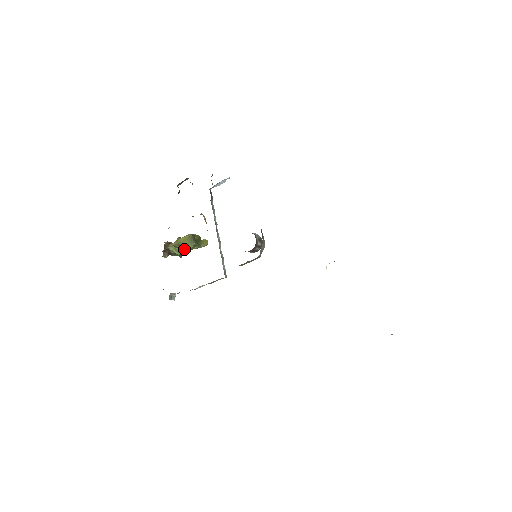
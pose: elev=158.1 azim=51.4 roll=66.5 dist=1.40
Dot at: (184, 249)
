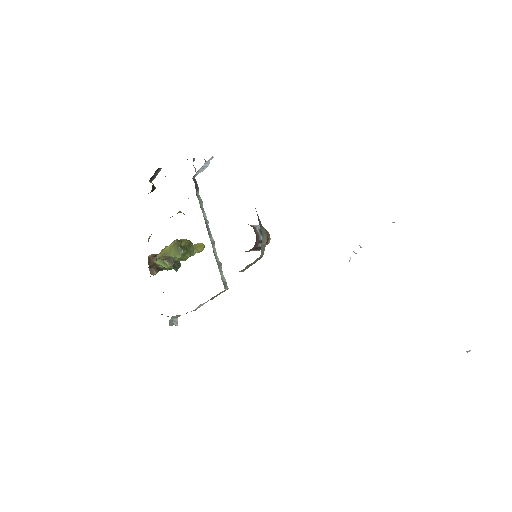
Dot at: (174, 260)
